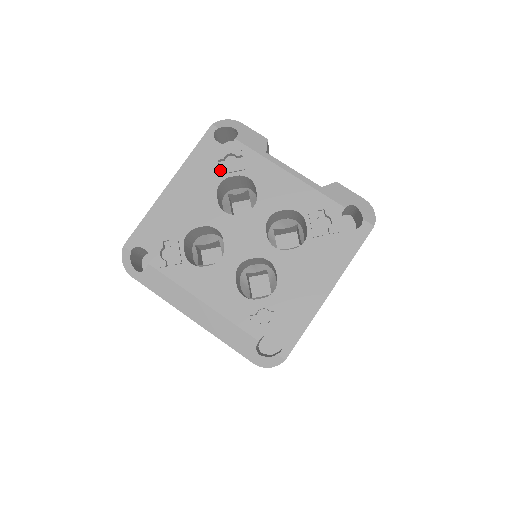
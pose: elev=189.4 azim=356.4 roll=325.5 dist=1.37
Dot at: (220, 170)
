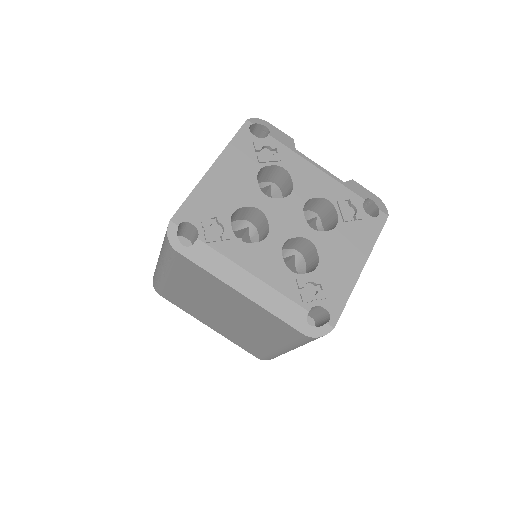
Dot at: (259, 159)
